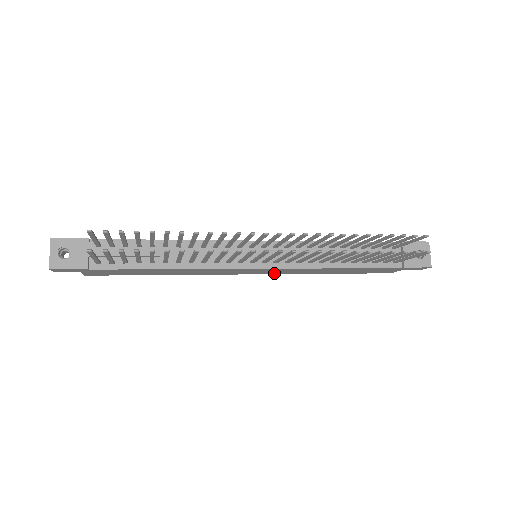
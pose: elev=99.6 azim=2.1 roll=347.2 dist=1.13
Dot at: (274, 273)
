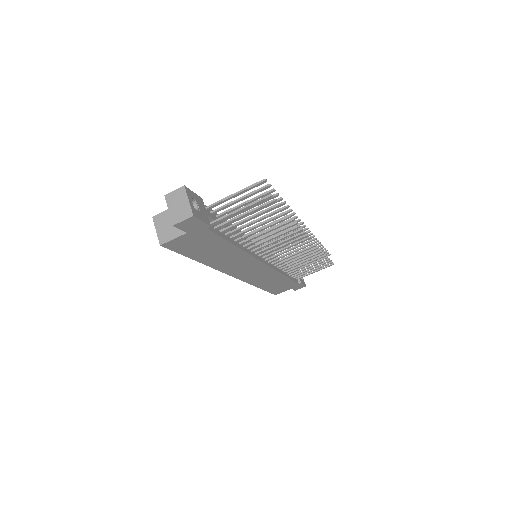
Dot at: (246, 279)
